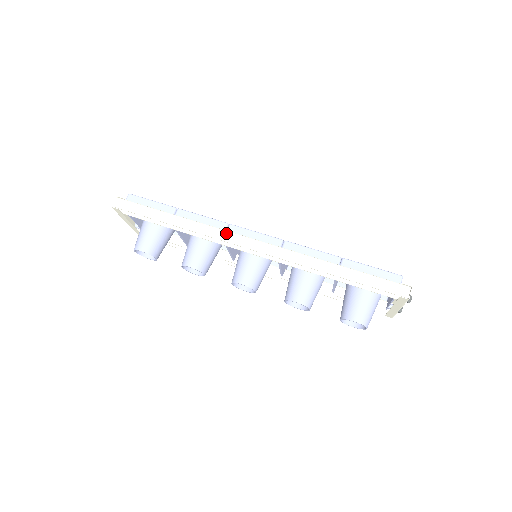
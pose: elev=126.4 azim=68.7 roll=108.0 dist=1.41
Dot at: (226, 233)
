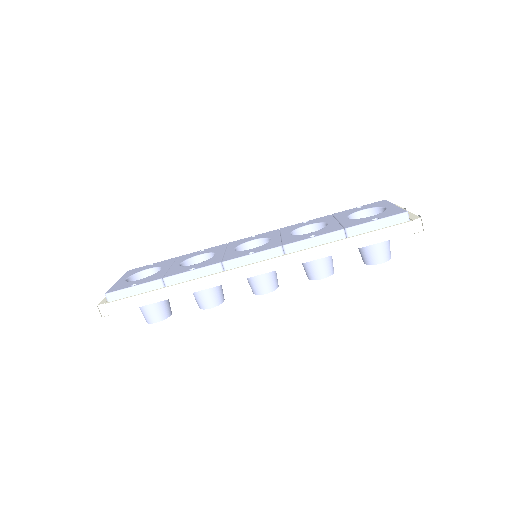
Dot at: (227, 275)
